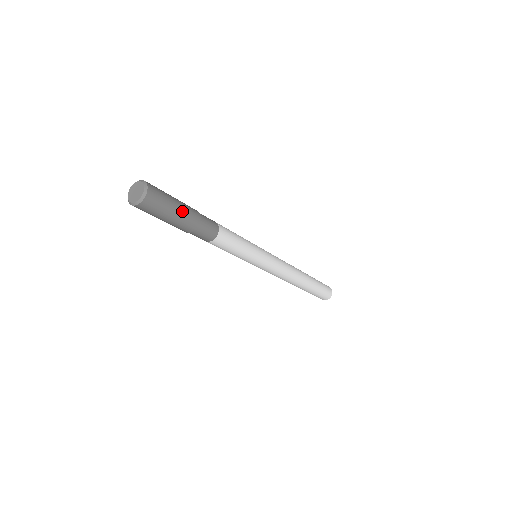
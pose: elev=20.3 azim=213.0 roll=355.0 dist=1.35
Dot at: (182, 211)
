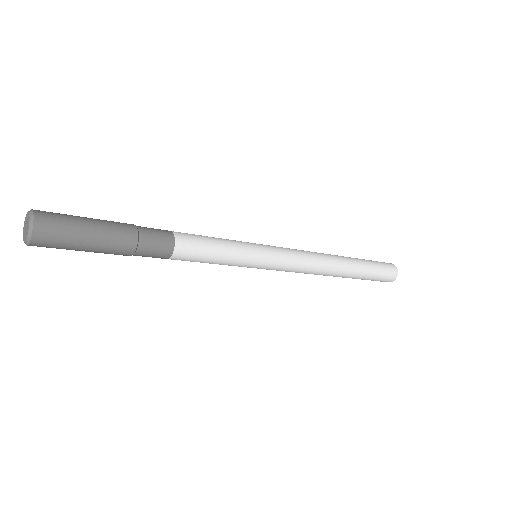
Dot at: (102, 224)
